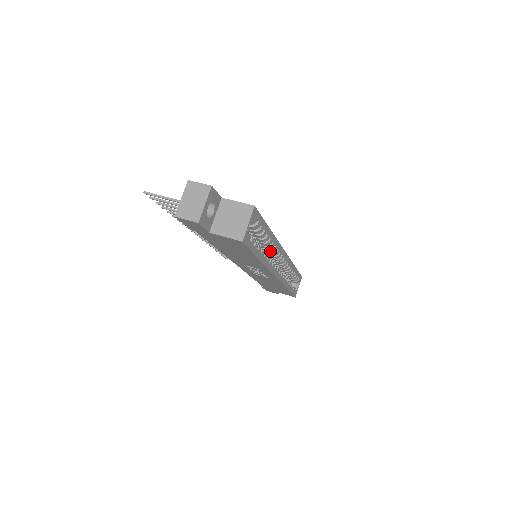
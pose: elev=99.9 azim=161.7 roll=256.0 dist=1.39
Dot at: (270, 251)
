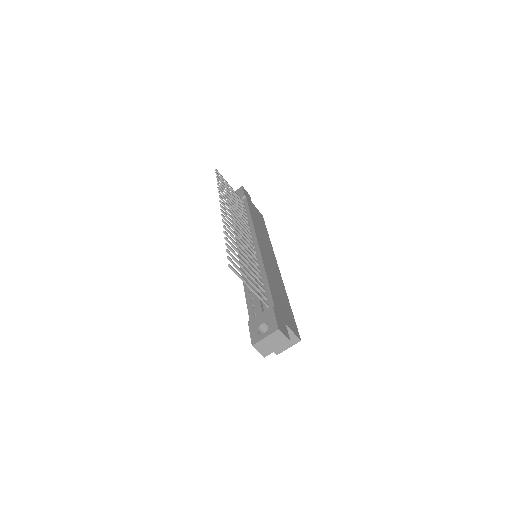
Dot at: occluded
